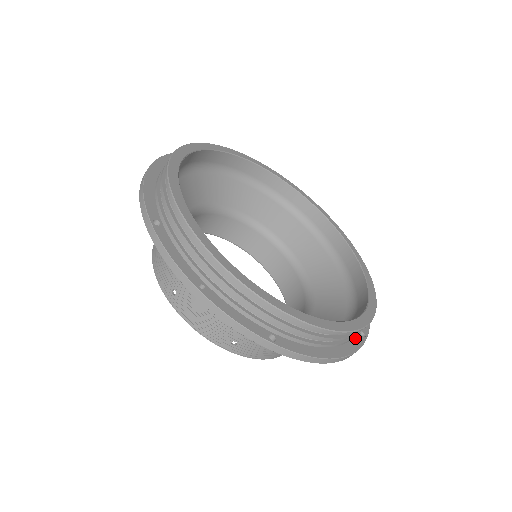
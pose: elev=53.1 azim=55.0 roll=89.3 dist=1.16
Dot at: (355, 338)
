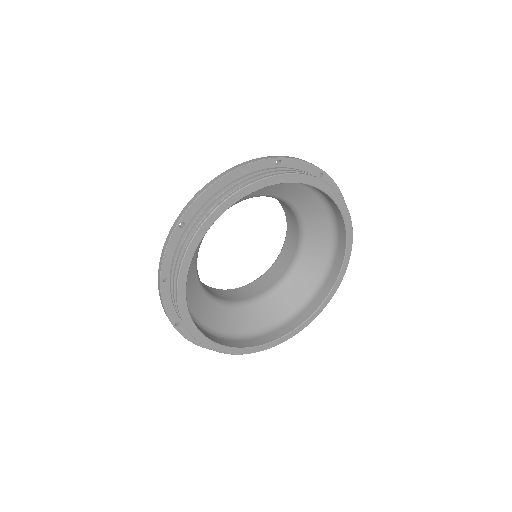
Dot at: occluded
